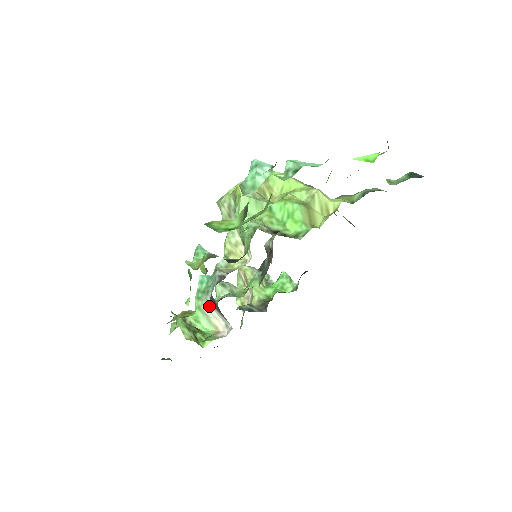
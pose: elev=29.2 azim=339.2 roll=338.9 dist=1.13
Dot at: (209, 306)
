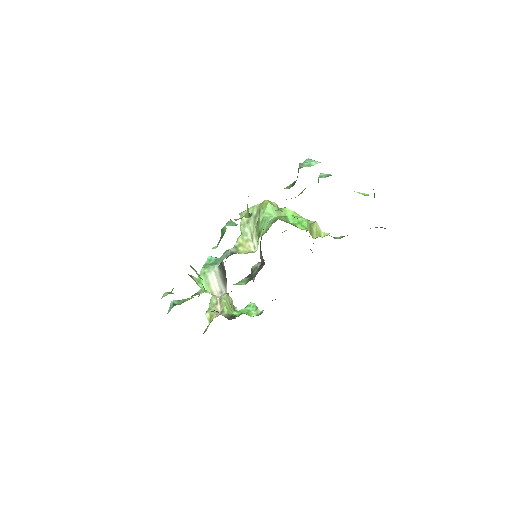
Dot at: (214, 273)
